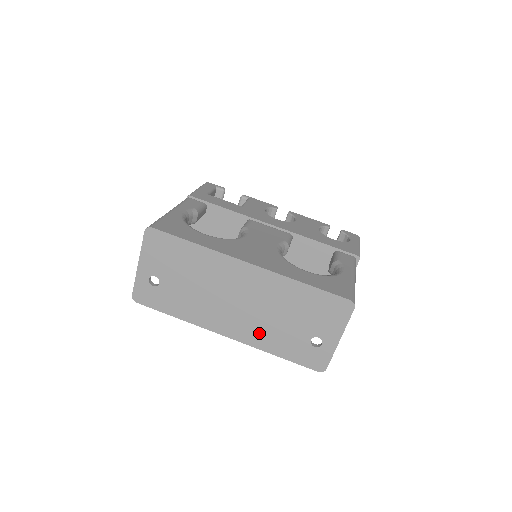
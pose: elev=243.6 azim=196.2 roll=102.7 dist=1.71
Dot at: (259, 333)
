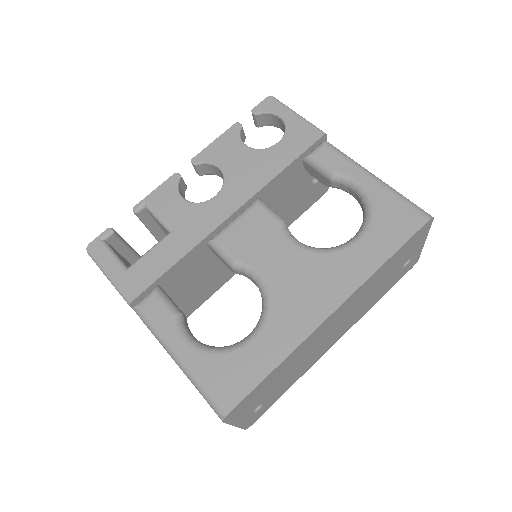
Dot at: (361, 312)
